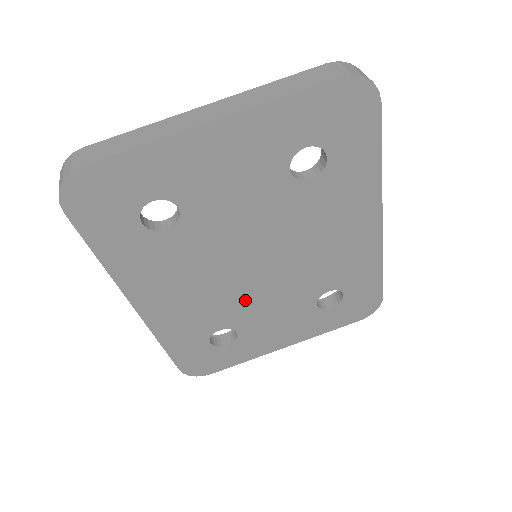
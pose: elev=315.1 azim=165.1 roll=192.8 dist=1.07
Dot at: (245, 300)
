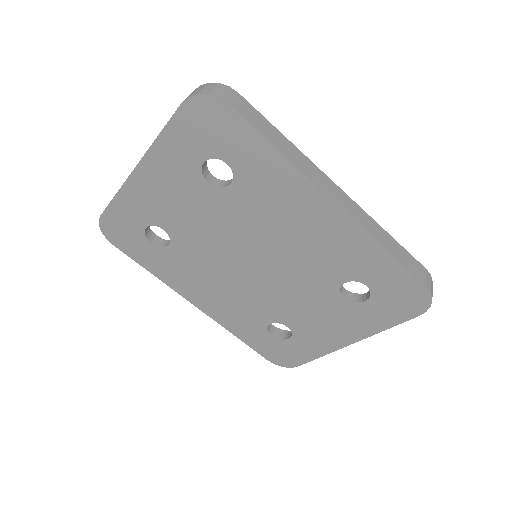
Dot at: (268, 296)
